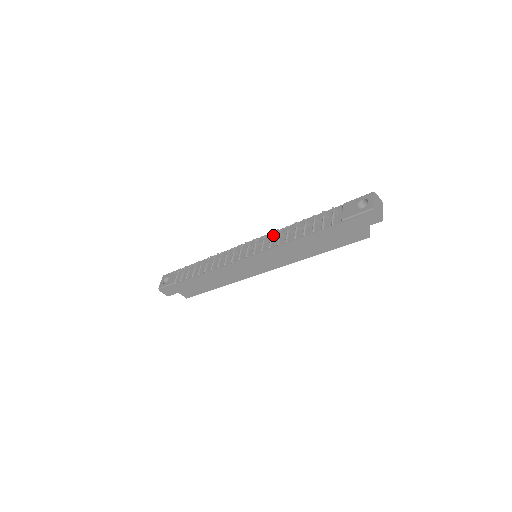
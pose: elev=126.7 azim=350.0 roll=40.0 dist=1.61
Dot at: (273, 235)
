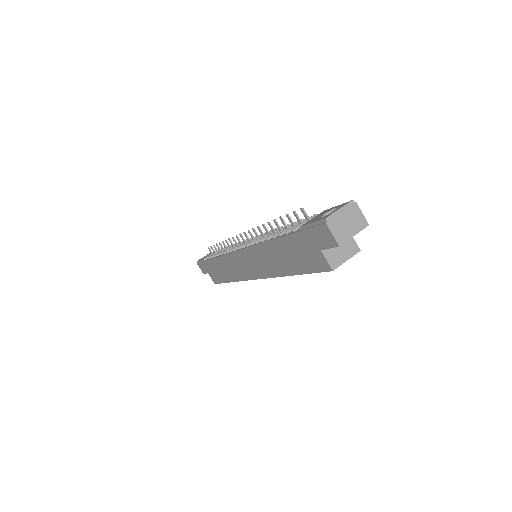
Dot at: occluded
